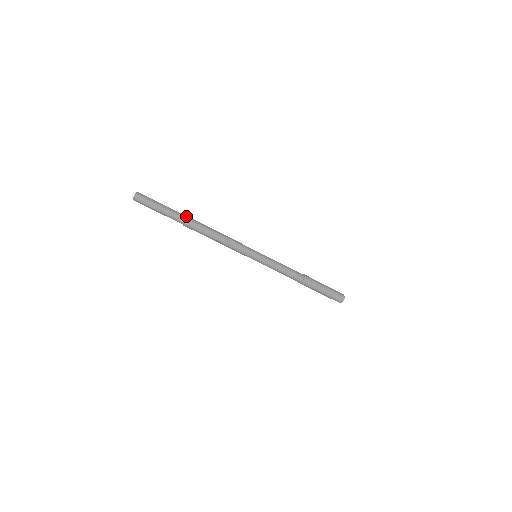
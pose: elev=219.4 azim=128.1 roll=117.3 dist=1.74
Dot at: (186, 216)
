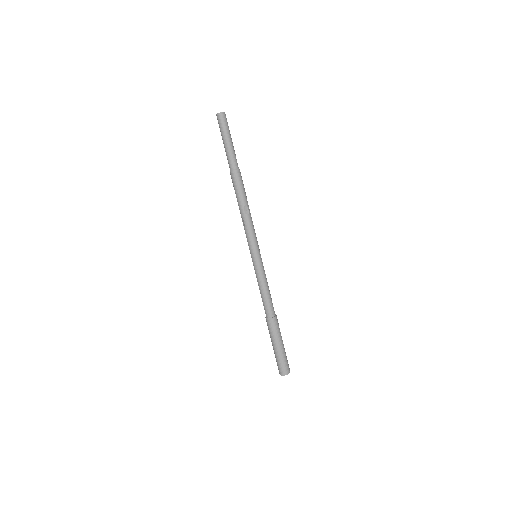
Dot at: occluded
